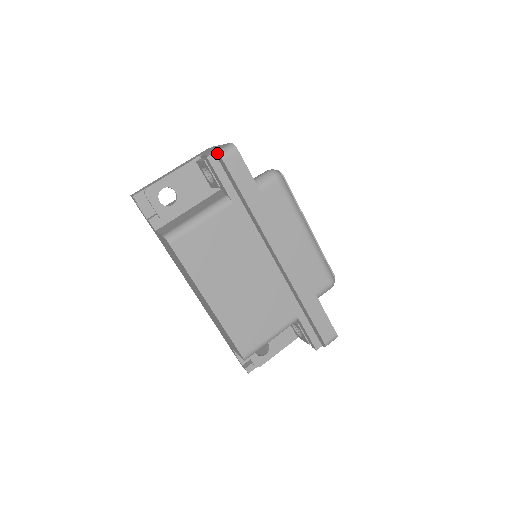
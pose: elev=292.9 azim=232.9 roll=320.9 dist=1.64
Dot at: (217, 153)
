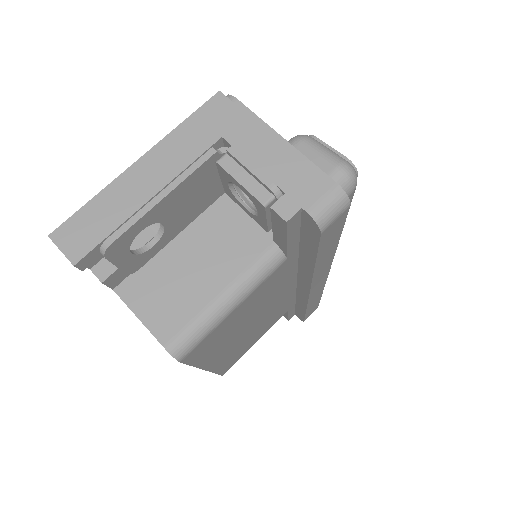
Dot at: (314, 220)
